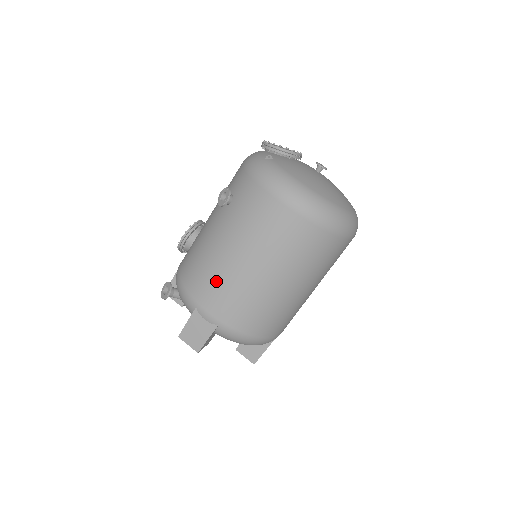
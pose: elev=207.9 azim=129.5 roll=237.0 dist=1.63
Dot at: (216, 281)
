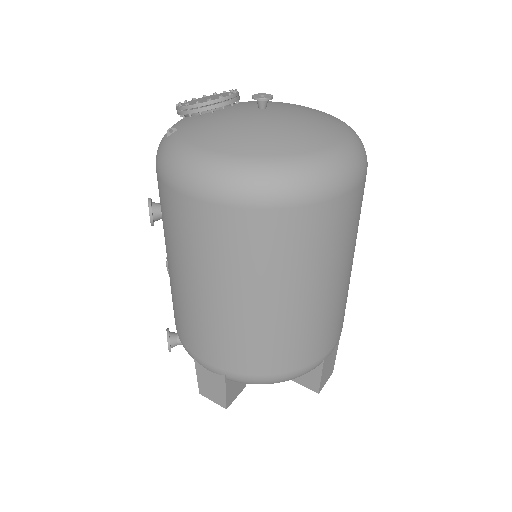
Dot at: (192, 324)
